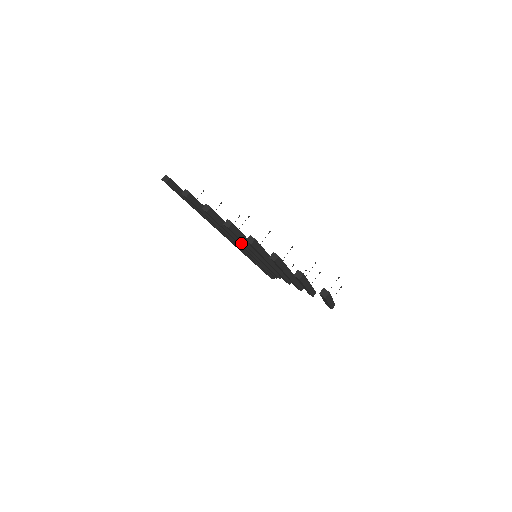
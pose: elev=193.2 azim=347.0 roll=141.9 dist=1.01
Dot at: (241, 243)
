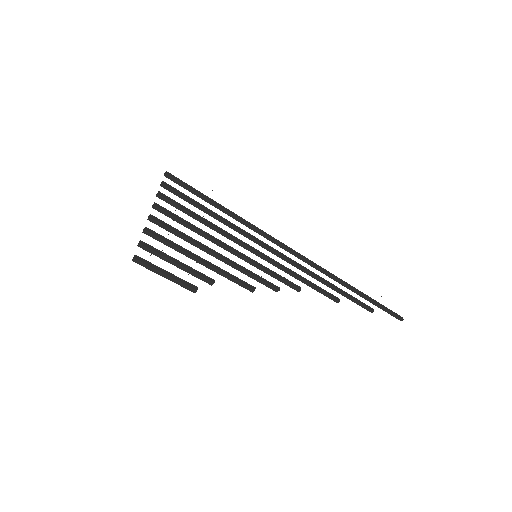
Dot at: (226, 236)
